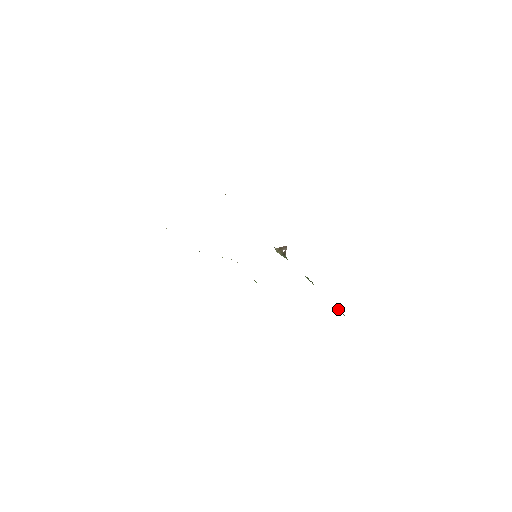
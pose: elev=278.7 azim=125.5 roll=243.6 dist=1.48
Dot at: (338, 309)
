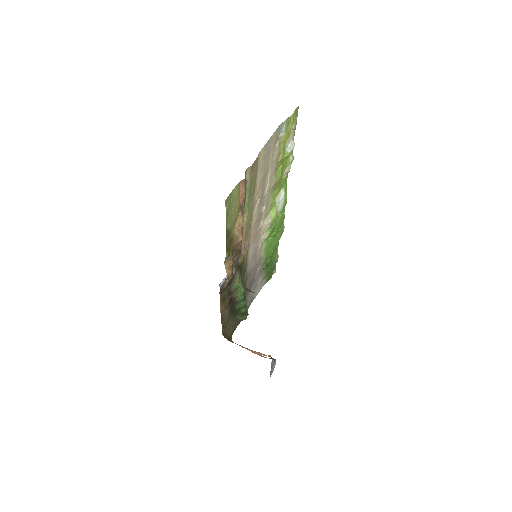
Dot at: occluded
